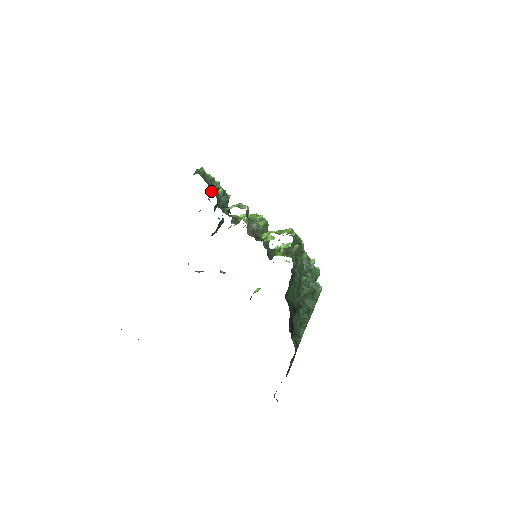
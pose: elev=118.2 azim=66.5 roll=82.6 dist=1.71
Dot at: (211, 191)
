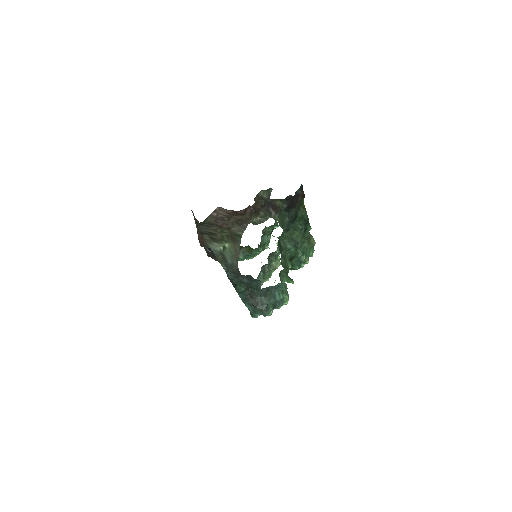
Dot at: occluded
